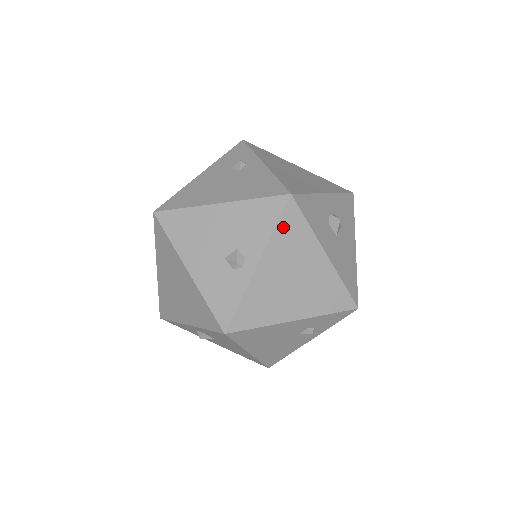
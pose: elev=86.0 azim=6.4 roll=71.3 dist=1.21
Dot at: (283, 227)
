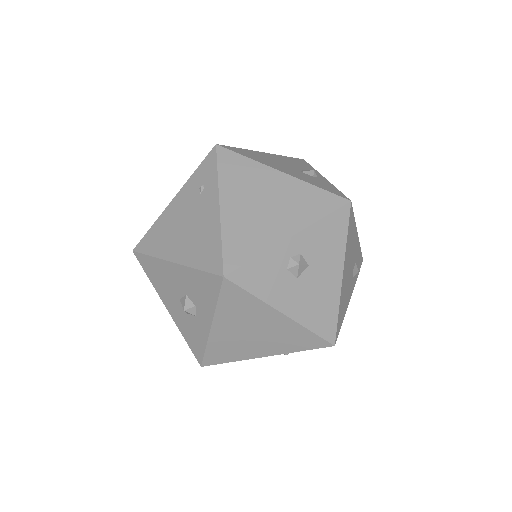
Dot at: occluded
